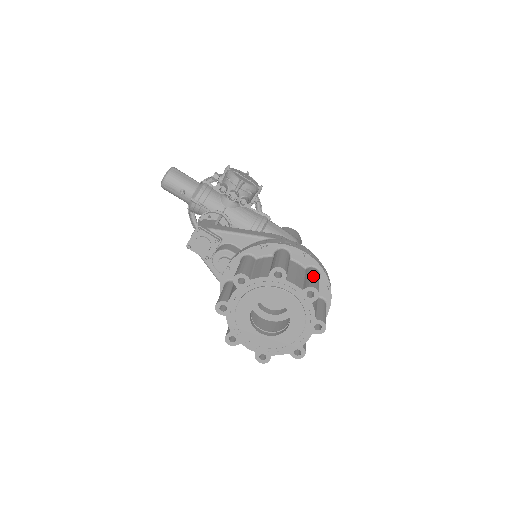
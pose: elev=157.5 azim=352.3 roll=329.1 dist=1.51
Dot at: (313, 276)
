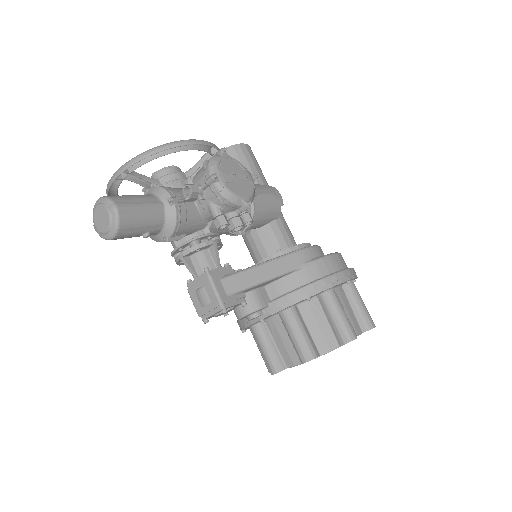
Dot at: (361, 304)
